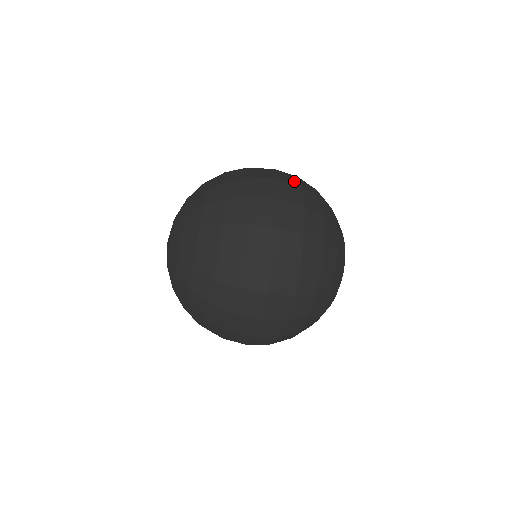
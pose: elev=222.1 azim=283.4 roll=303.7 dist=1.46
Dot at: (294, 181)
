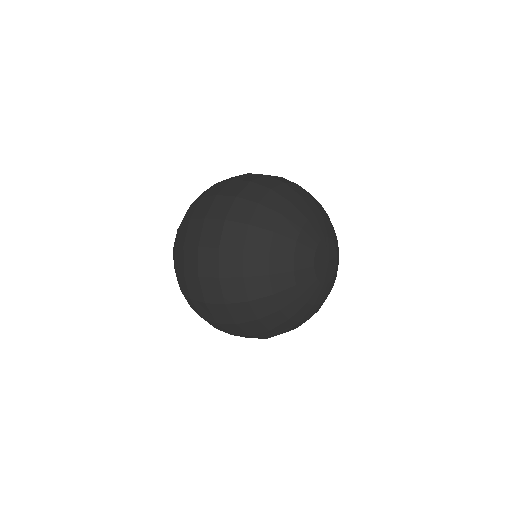
Dot at: (212, 268)
